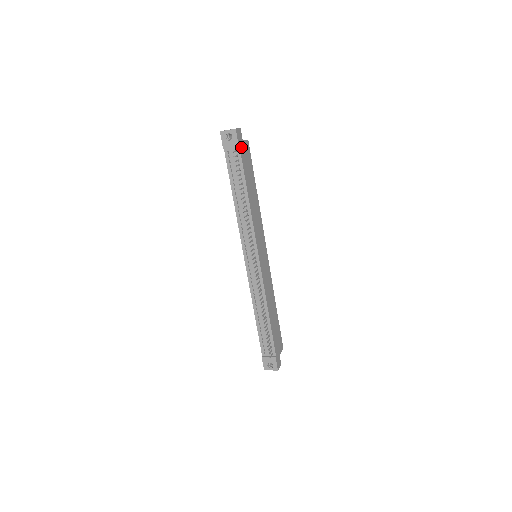
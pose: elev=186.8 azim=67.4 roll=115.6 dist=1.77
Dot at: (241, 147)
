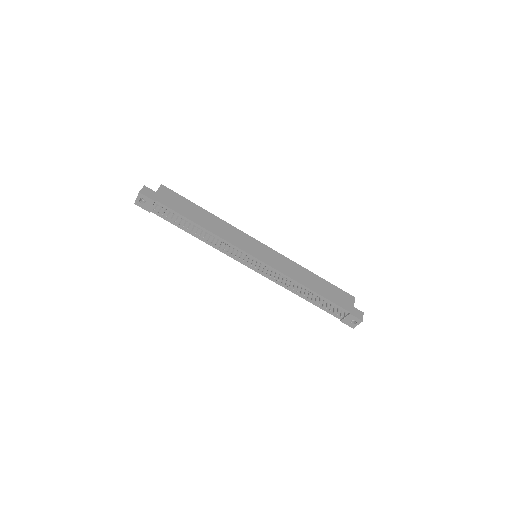
Dot at: (158, 198)
